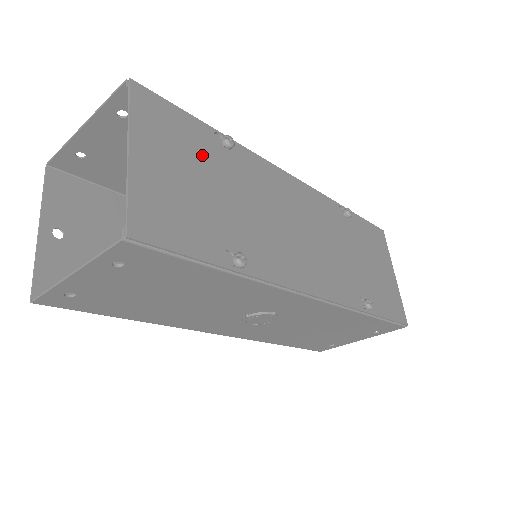
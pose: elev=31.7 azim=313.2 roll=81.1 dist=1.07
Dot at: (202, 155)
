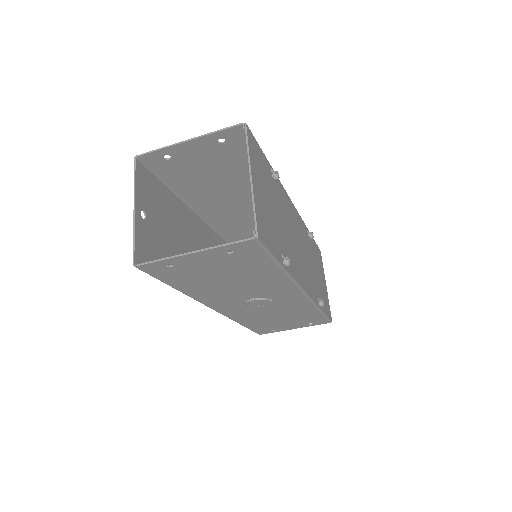
Dot at: (269, 184)
